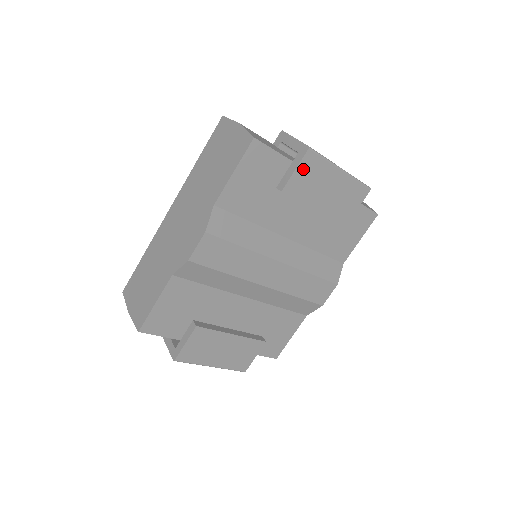
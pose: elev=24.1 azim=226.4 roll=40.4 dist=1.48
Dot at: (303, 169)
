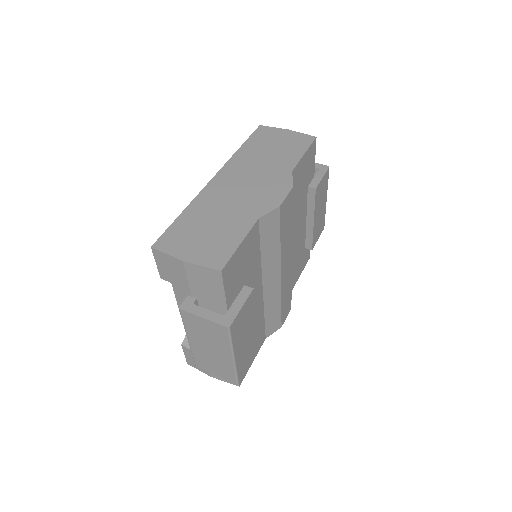
Dot at: (324, 180)
